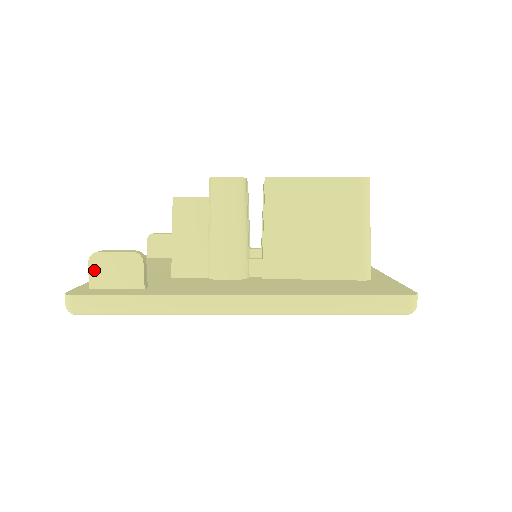
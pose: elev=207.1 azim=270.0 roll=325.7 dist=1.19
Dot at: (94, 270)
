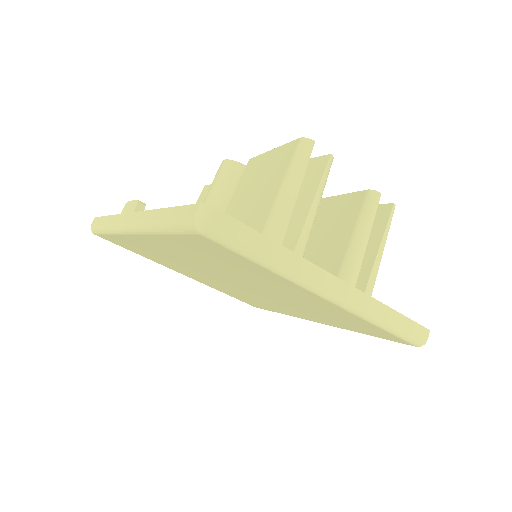
Dot at: (122, 213)
